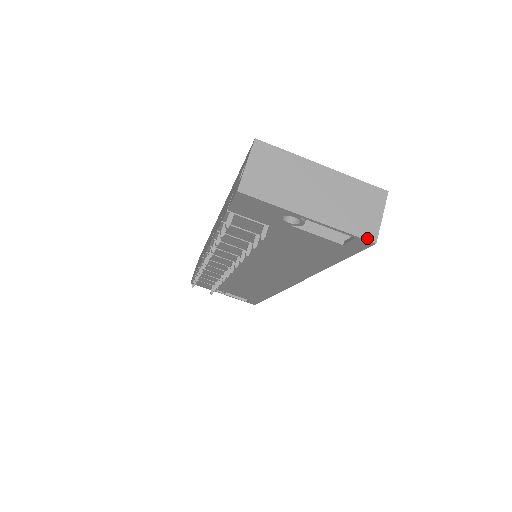
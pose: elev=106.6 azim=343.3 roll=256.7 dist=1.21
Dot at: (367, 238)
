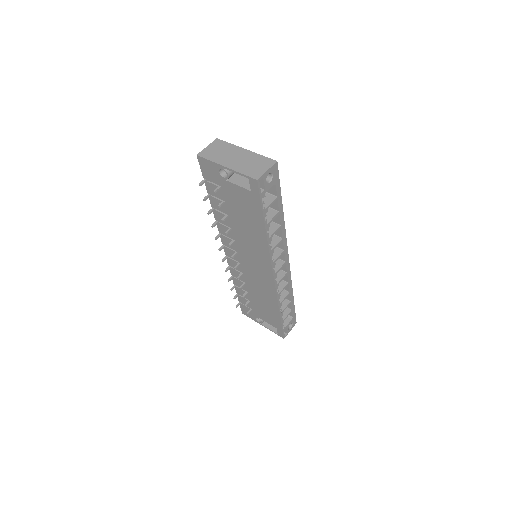
Dot at: (253, 177)
